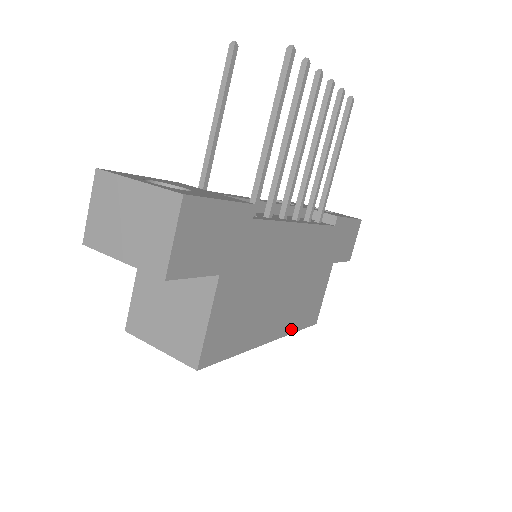
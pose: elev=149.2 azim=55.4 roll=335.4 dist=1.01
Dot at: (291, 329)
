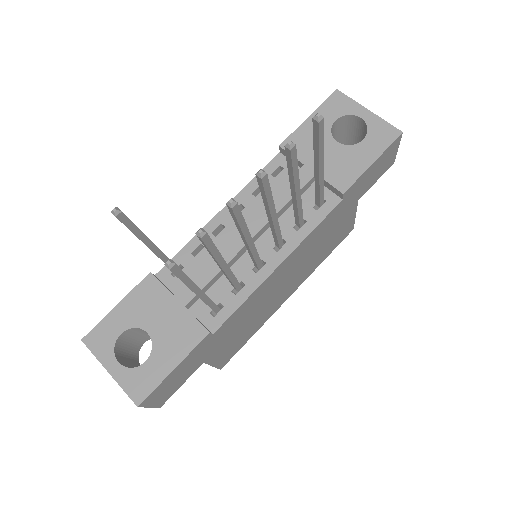
Dot at: (314, 269)
